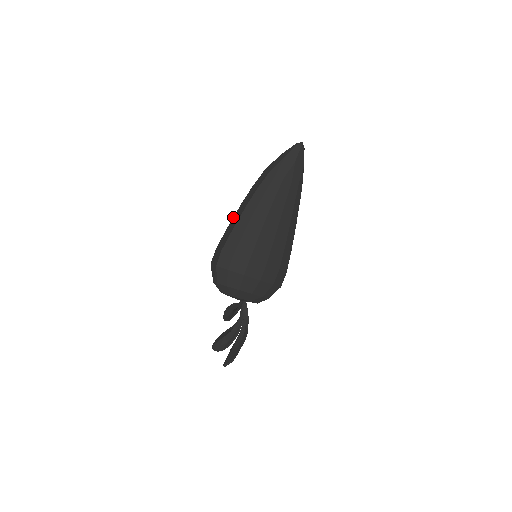
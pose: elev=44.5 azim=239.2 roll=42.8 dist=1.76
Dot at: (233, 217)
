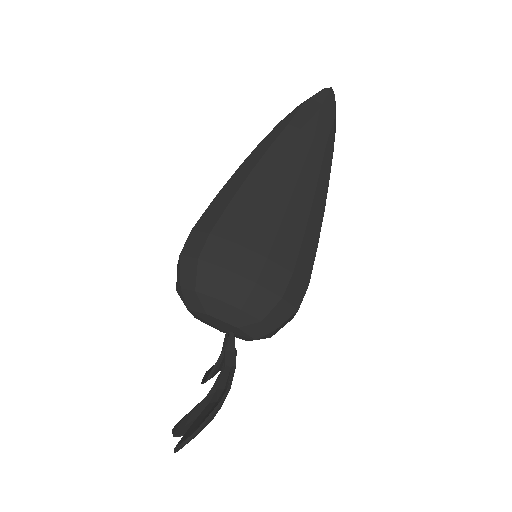
Dot at: occluded
